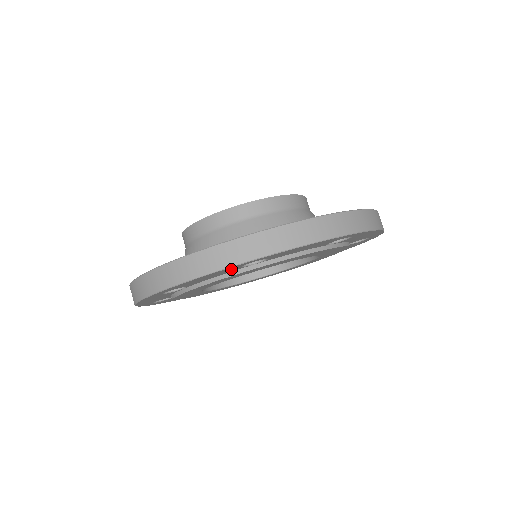
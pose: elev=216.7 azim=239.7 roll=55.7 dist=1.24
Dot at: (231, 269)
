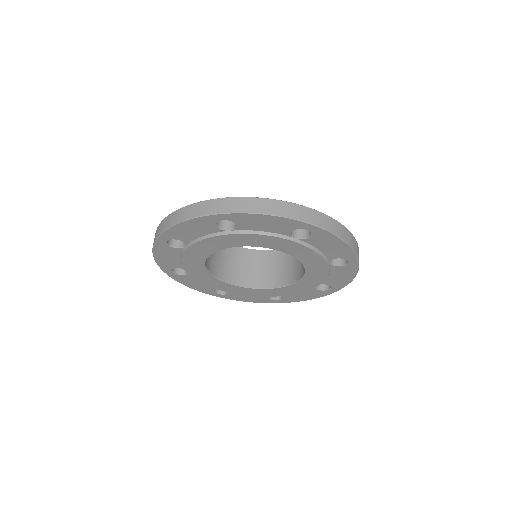
Dot at: (289, 227)
